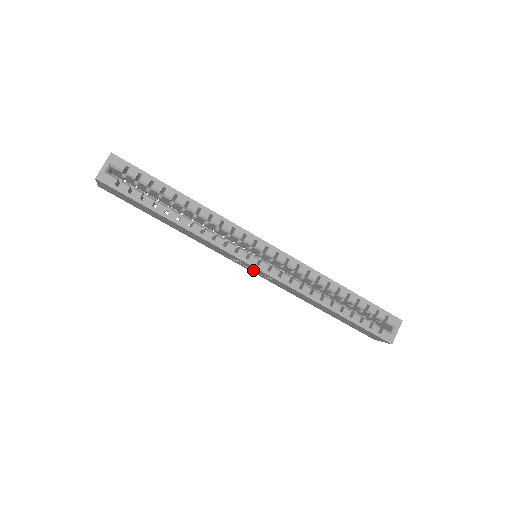
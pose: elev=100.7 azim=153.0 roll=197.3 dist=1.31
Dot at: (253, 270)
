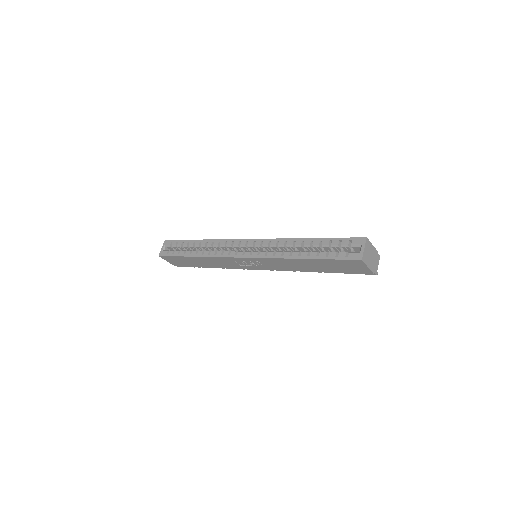
Dot at: (253, 265)
